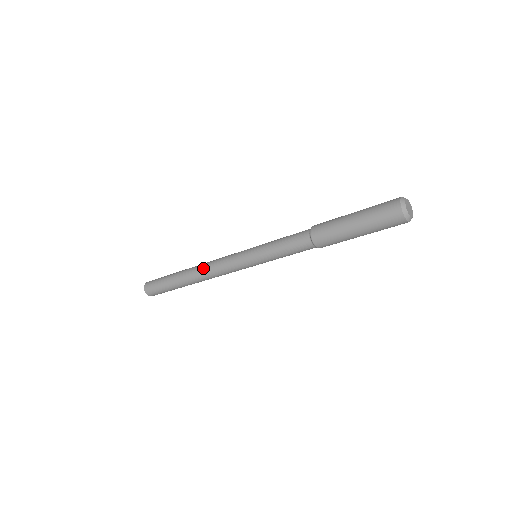
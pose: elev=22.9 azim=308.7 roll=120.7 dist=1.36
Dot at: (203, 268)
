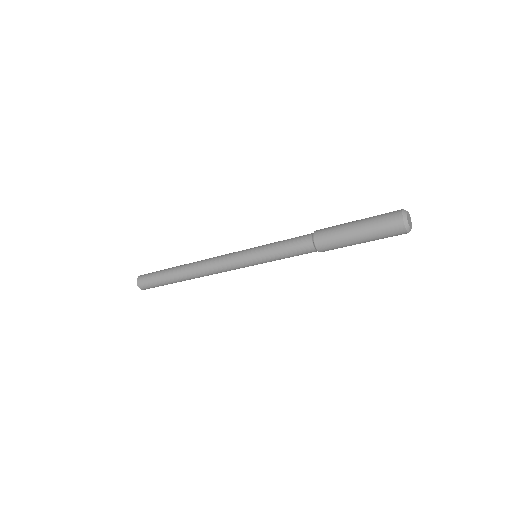
Dot at: (201, 266)
